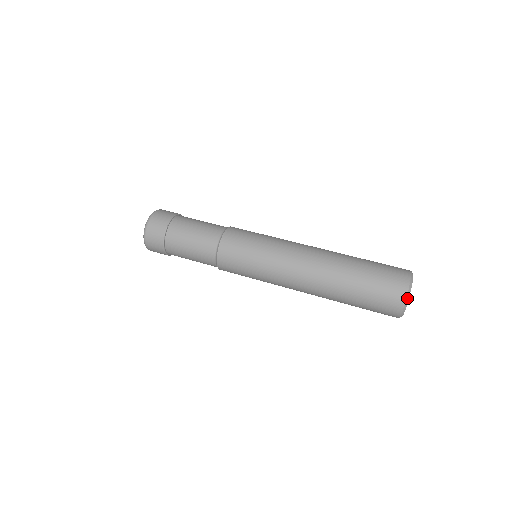
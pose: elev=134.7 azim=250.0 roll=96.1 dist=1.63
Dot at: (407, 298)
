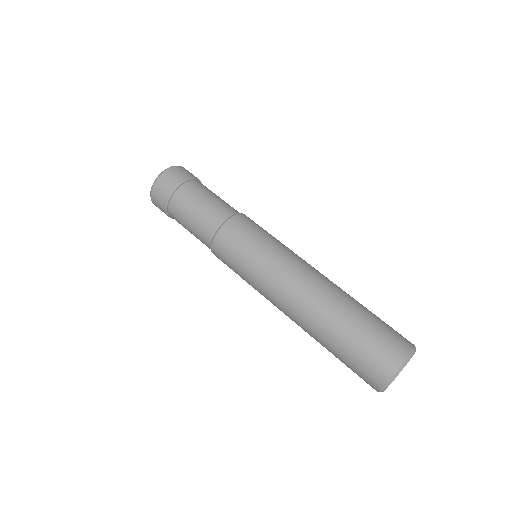
Dot at: (406, 362)
